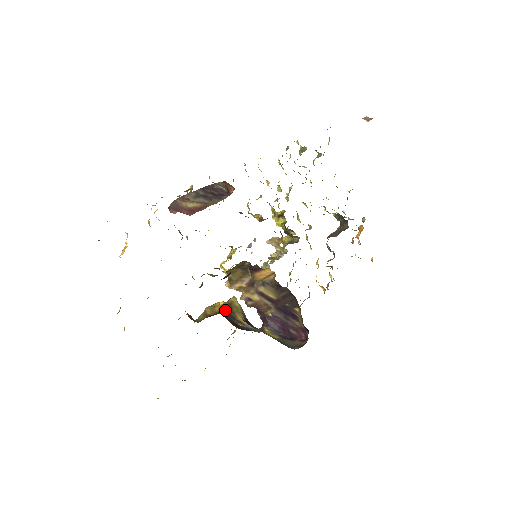
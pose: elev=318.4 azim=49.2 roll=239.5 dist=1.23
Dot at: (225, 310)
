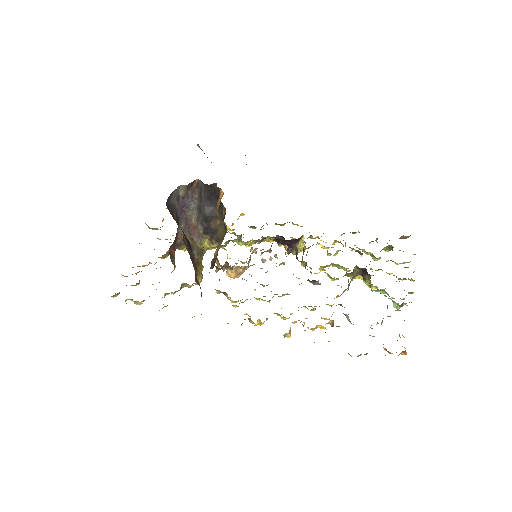
Dot at: occluded
